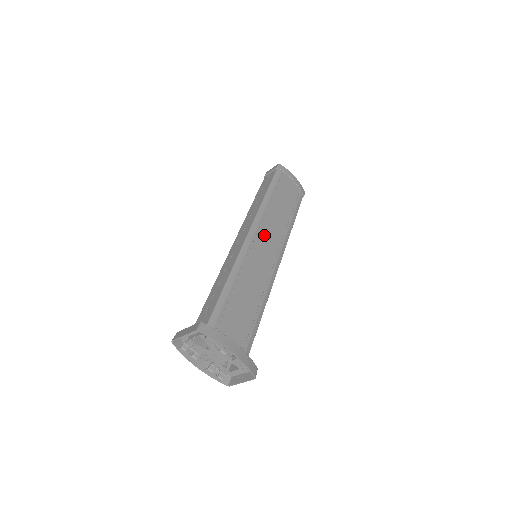
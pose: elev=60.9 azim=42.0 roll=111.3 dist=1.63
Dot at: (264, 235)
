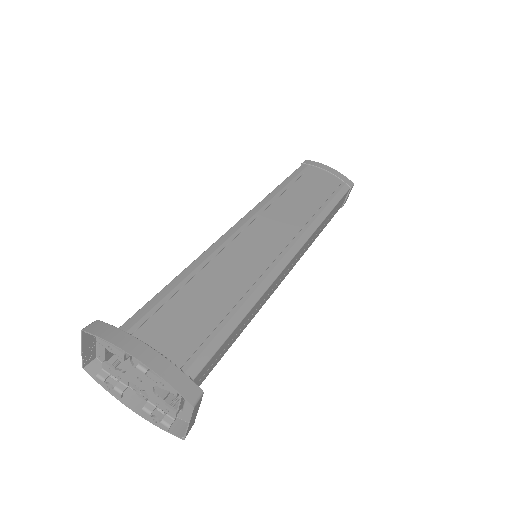
Dot at: (263, 226)
